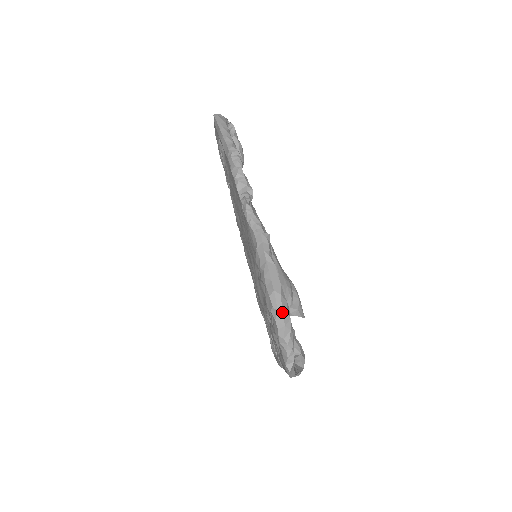
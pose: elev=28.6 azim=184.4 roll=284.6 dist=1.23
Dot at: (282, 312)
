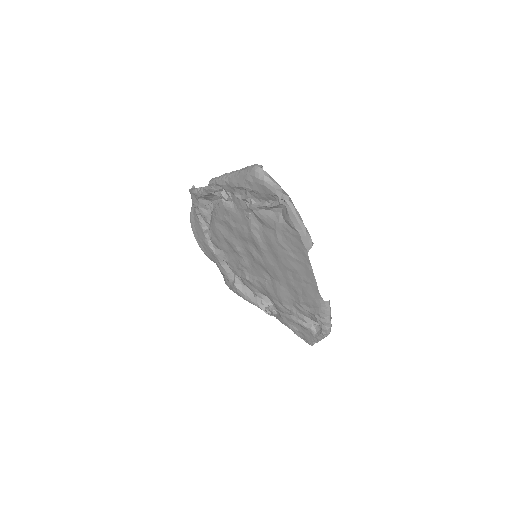
Dot at: (329, 333)
